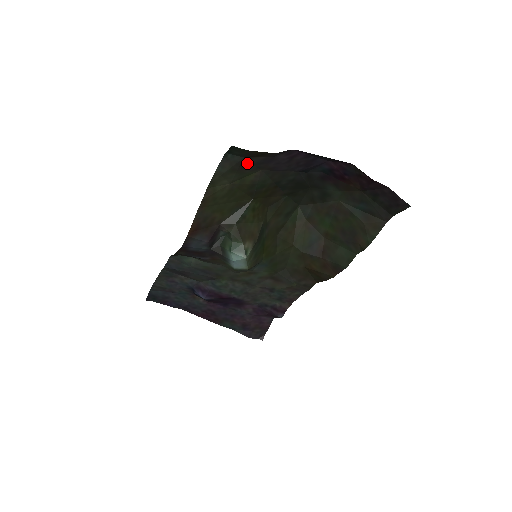
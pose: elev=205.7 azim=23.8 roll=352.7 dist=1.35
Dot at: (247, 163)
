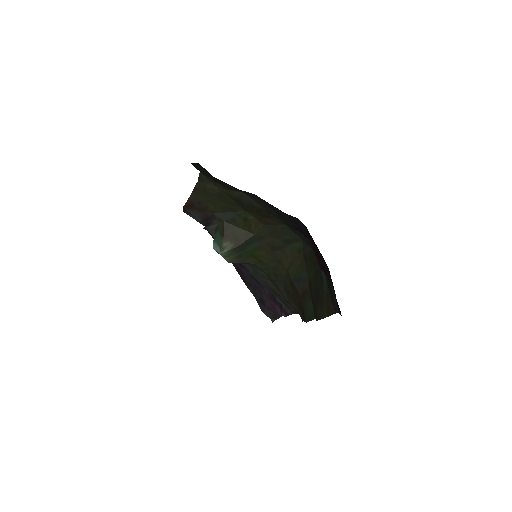
Dot at: occluded
